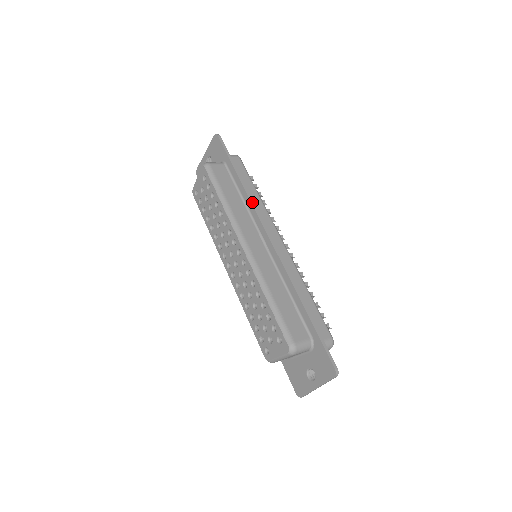
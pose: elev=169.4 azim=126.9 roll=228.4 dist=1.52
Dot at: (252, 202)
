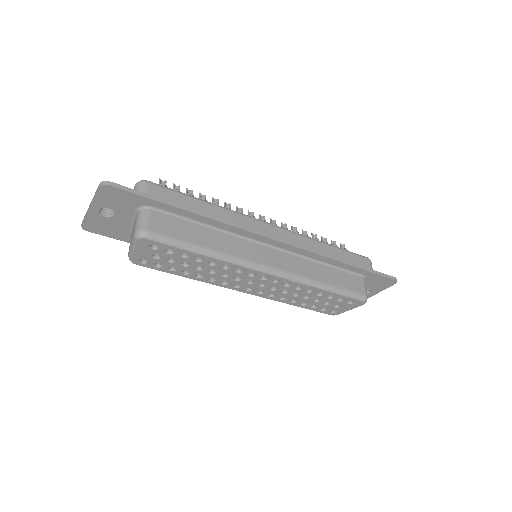
Dot at: (229, 224)
